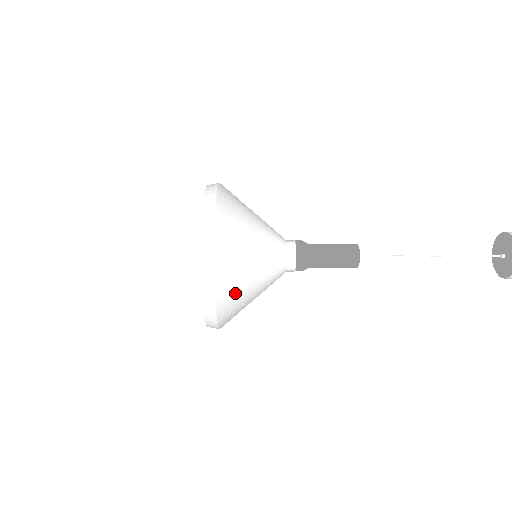
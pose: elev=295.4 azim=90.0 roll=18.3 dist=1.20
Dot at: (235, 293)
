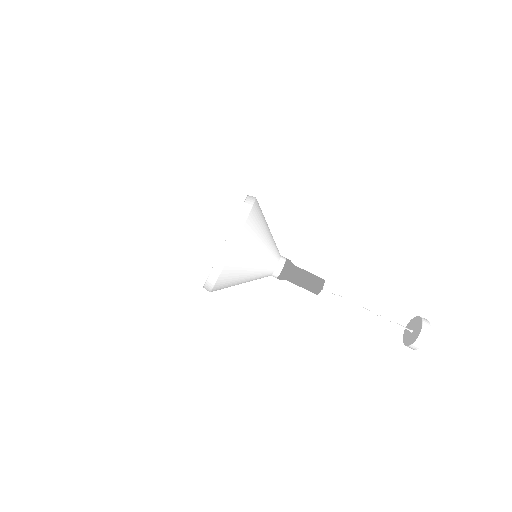
Dot at: occluded
